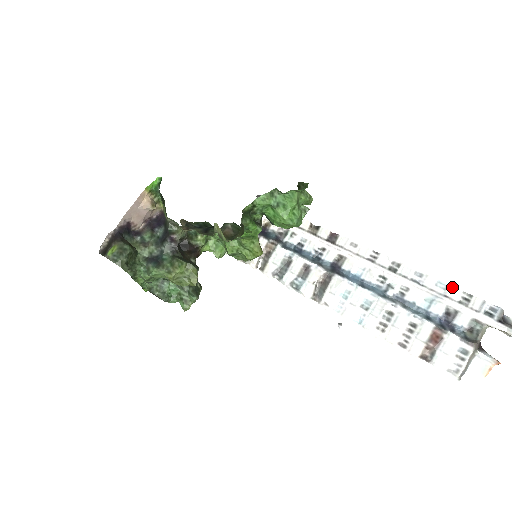
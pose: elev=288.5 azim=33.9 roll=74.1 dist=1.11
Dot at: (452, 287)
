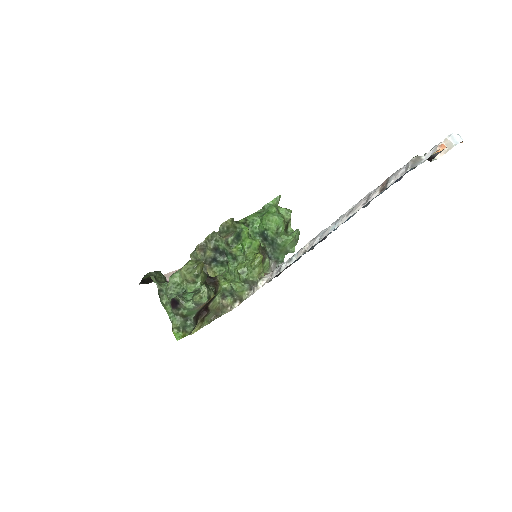
Dot at: occluded
